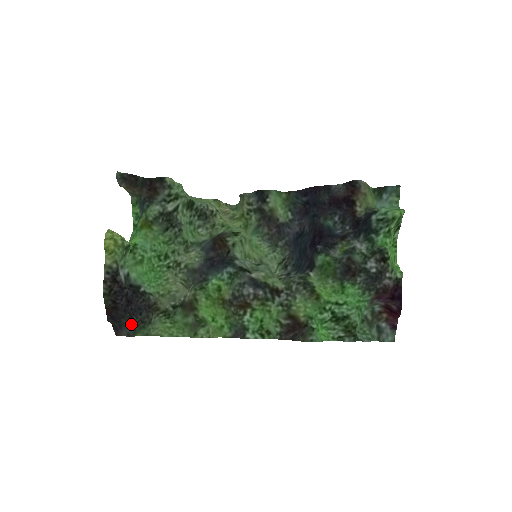
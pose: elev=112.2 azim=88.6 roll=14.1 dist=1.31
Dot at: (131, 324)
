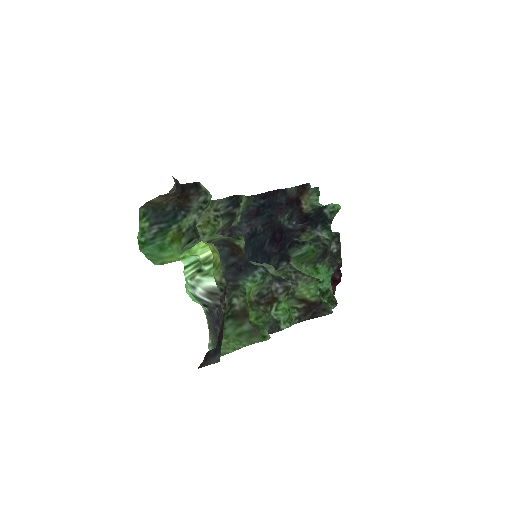
Dot at: occluded
